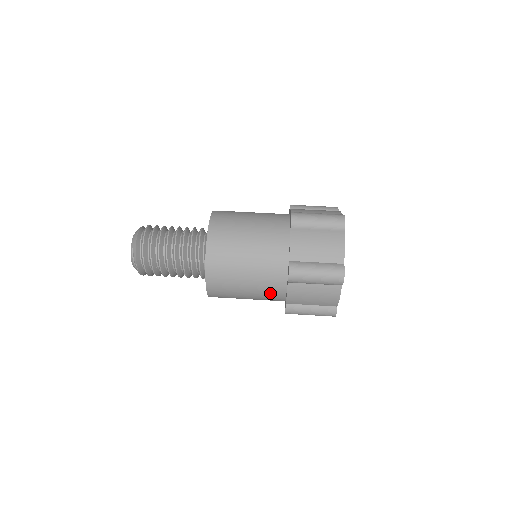
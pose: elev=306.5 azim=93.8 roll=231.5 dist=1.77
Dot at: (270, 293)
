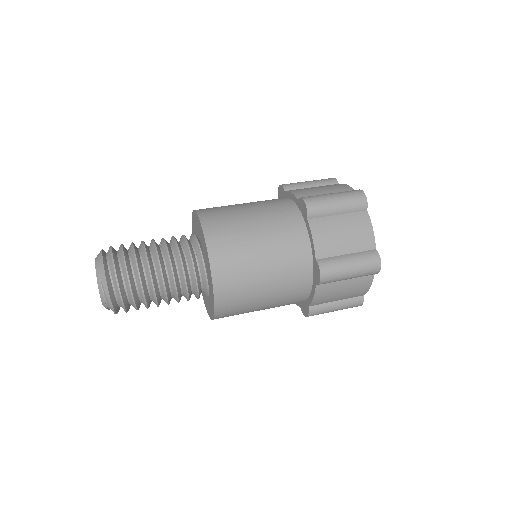
Dot at: (291, 300)
